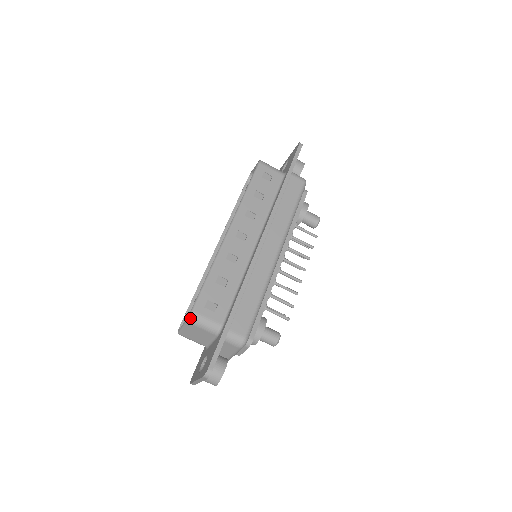
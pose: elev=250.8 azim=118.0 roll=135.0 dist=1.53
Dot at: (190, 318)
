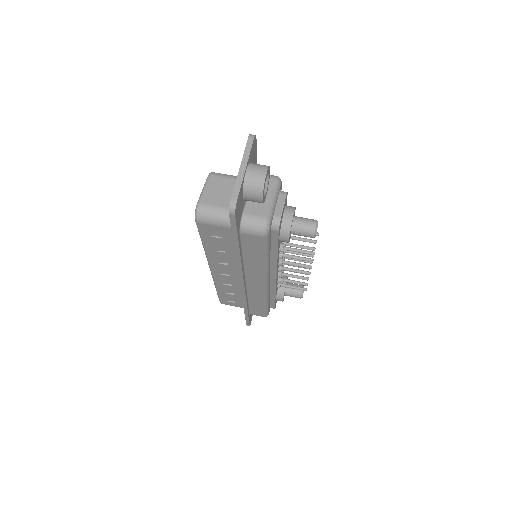
Dot at: (212, 172)
